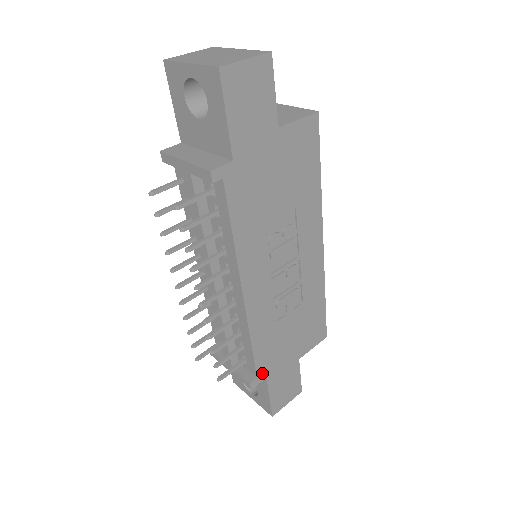
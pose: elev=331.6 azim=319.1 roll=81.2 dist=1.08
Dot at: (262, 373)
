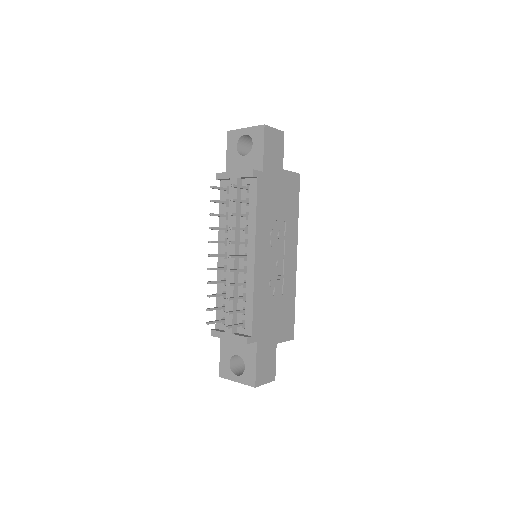
Dot at: (255, 335)
